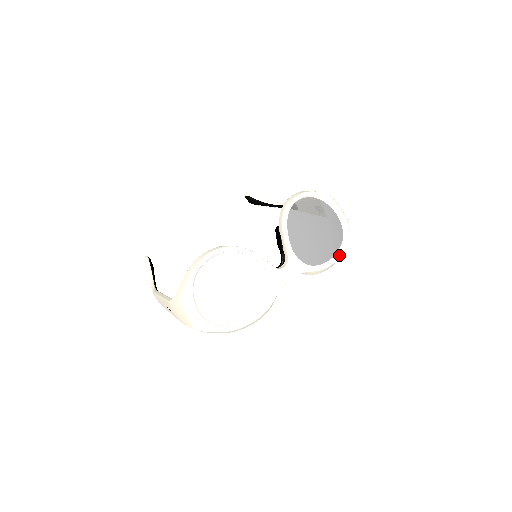
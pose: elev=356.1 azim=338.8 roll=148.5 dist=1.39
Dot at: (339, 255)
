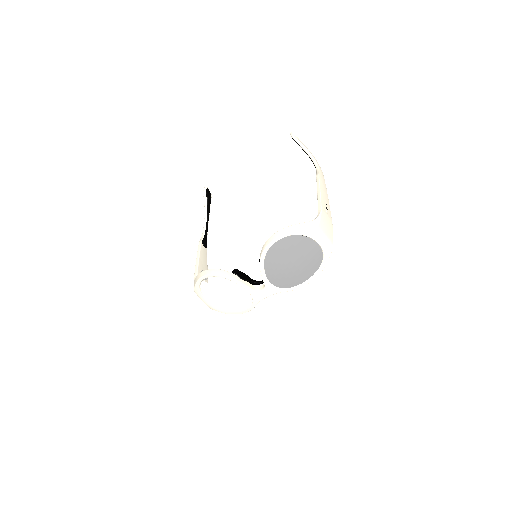
Dot at: (314, 277)
